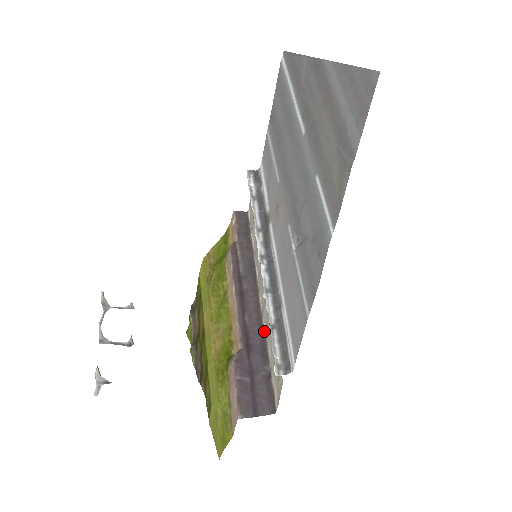
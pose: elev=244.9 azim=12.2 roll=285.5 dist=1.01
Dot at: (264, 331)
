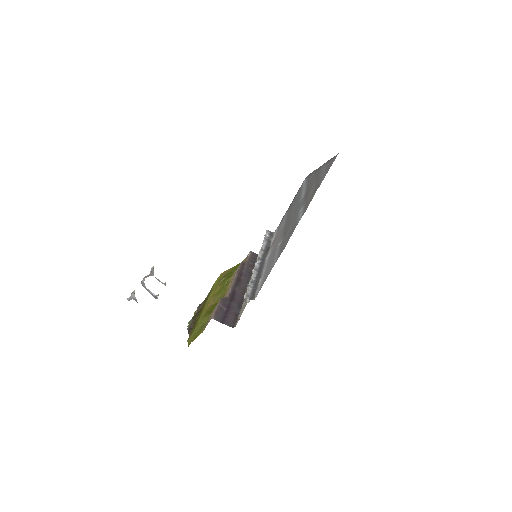
Dot at: occluded
